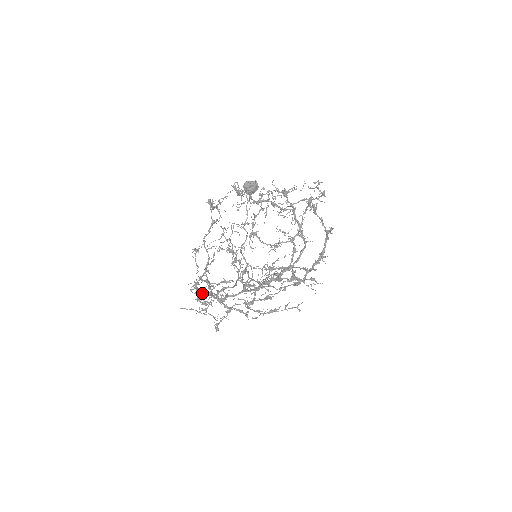
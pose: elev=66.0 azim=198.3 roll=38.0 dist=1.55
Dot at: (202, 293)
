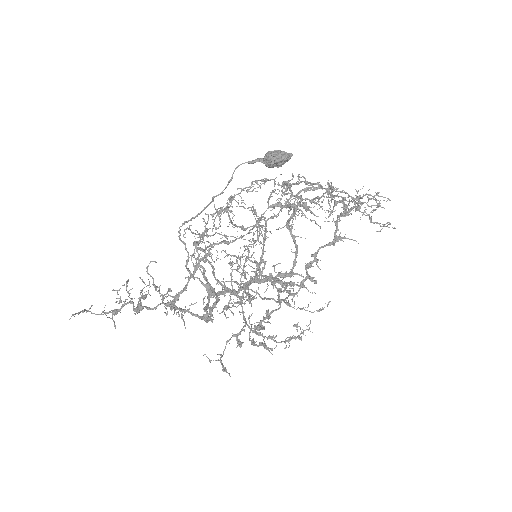
Dot at: occluded
